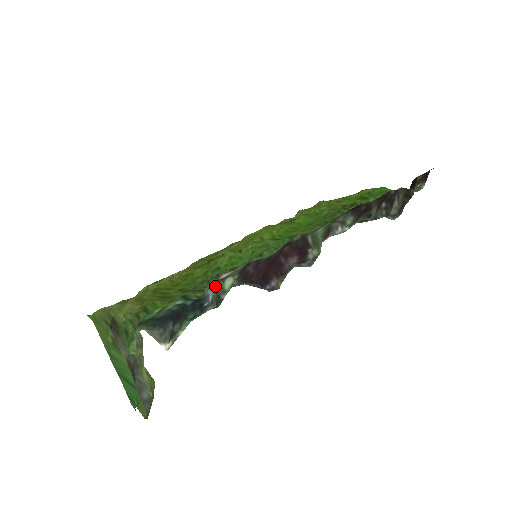
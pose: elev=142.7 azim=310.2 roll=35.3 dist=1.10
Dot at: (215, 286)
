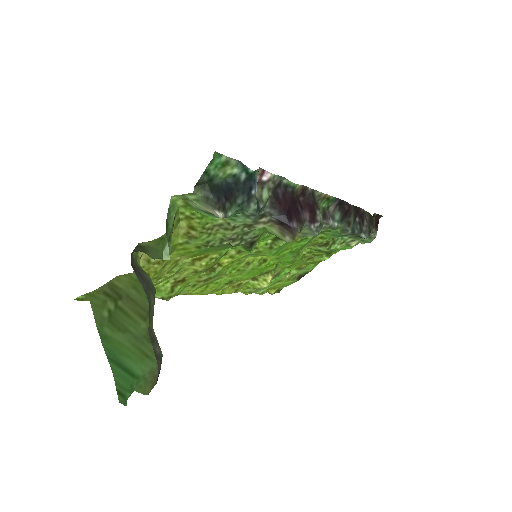
Dot at: occluded
